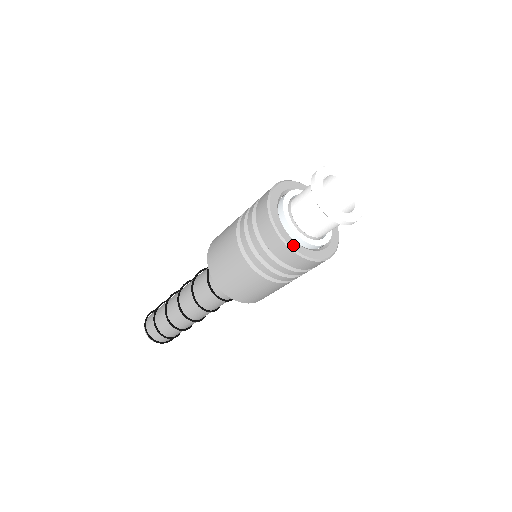
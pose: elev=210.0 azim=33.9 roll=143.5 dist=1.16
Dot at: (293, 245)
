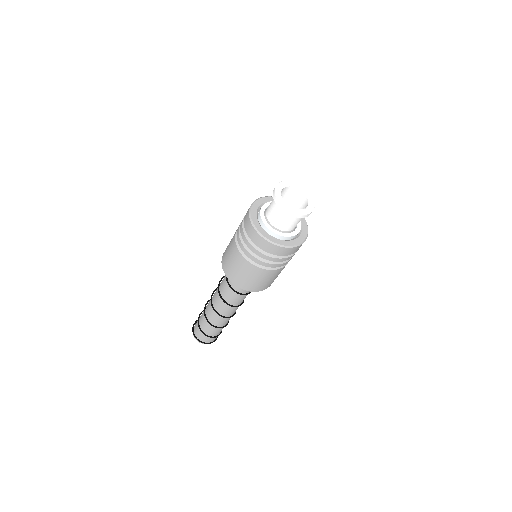
Dot at: (280, 243)
